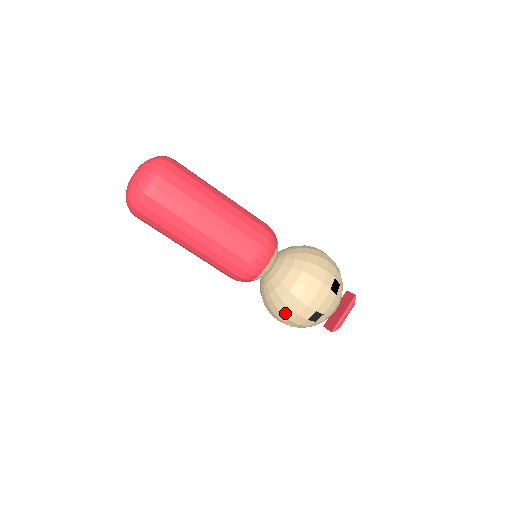
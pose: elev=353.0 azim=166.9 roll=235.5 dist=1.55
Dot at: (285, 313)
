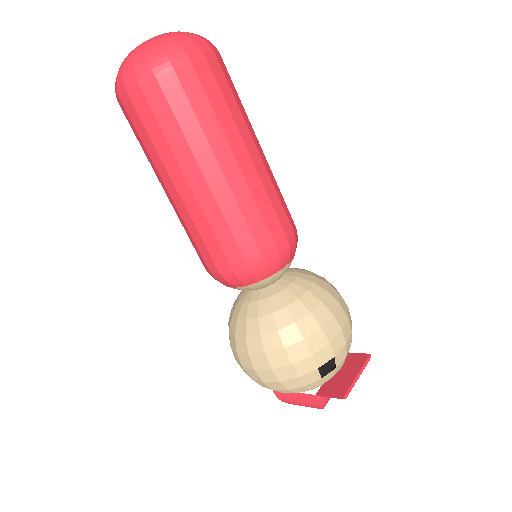
Dot at: (291, 348)
